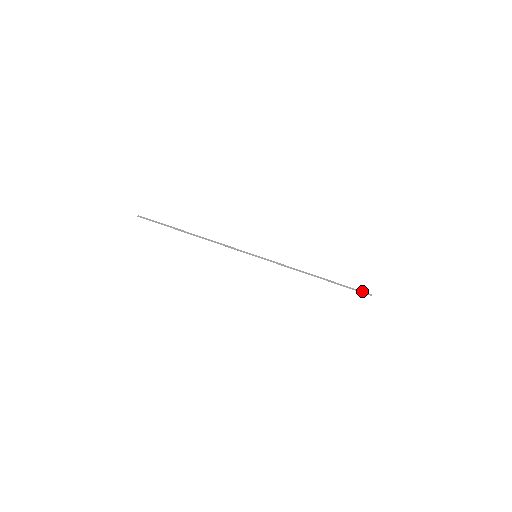
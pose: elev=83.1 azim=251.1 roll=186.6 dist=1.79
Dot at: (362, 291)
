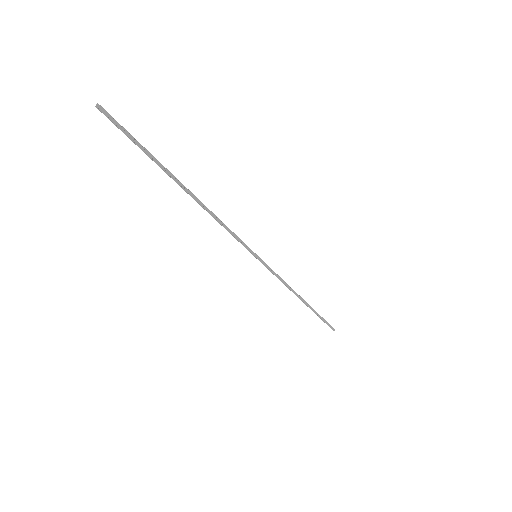
Dot at: occluded
